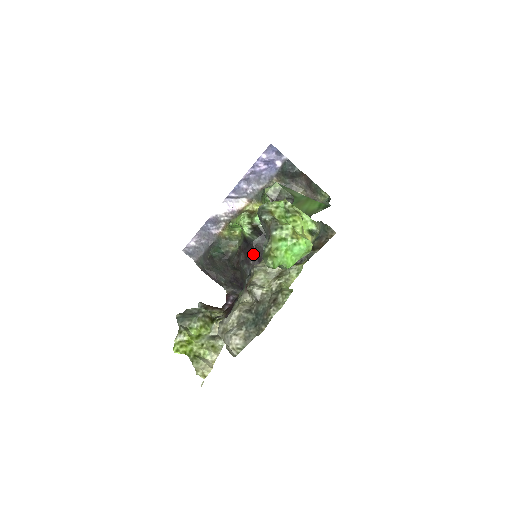
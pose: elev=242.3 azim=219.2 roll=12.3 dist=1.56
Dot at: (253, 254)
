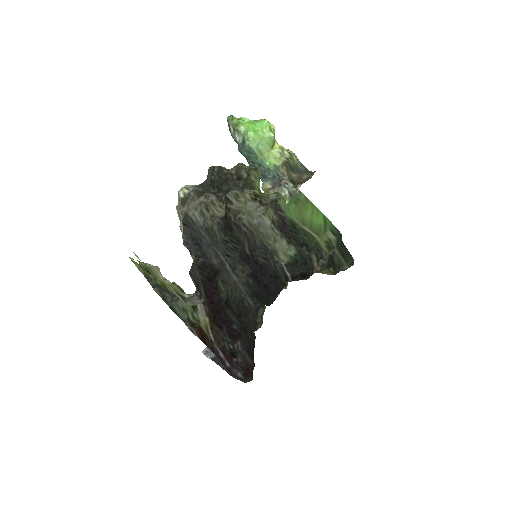
Dot at: occluded
